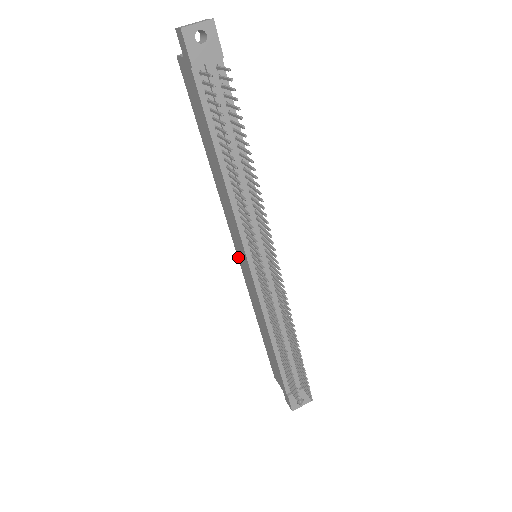
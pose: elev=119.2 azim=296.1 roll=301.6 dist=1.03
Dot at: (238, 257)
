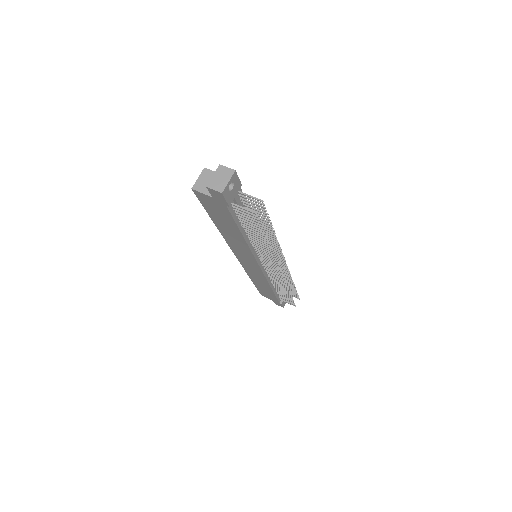
Dot at: (239, 260)
